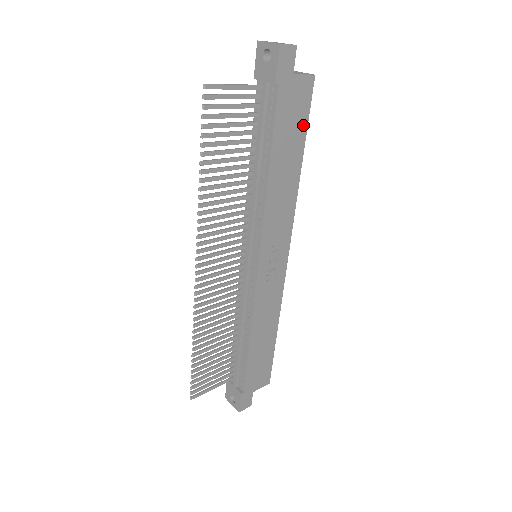
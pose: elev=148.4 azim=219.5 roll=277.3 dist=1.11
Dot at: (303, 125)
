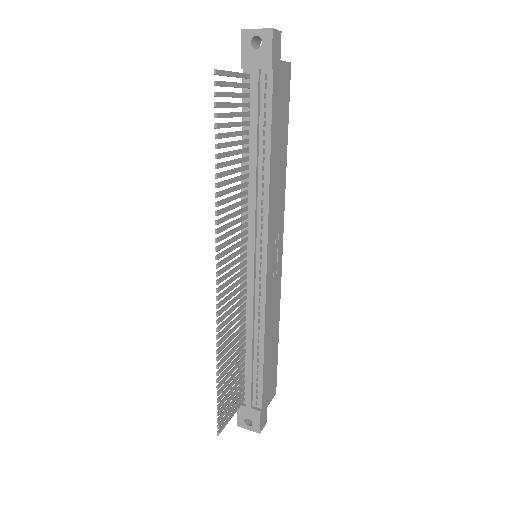
Dot at: (286, 113)
